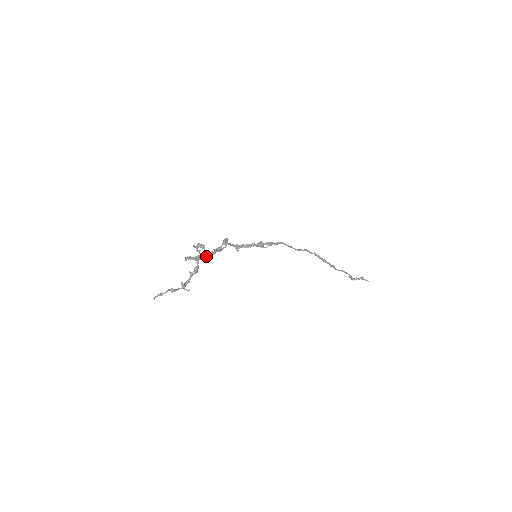
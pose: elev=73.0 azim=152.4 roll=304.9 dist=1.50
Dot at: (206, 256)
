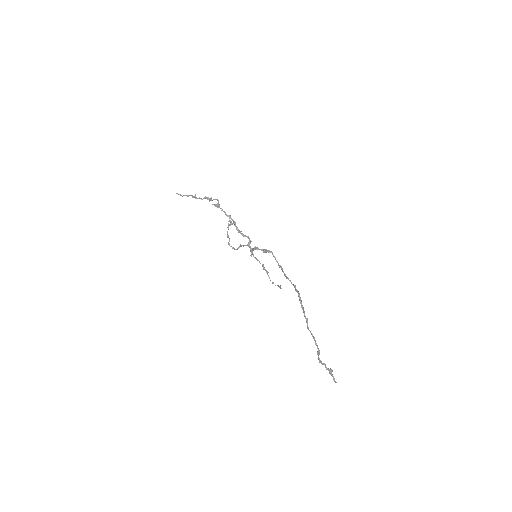
Dot at: occluded
